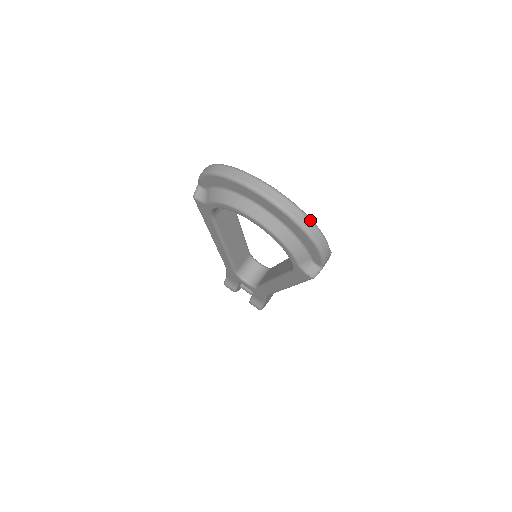
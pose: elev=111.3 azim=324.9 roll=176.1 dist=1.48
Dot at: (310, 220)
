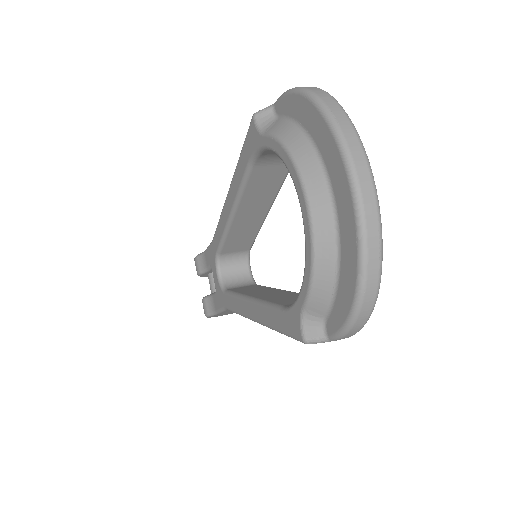
Dot at: (380, 267)
